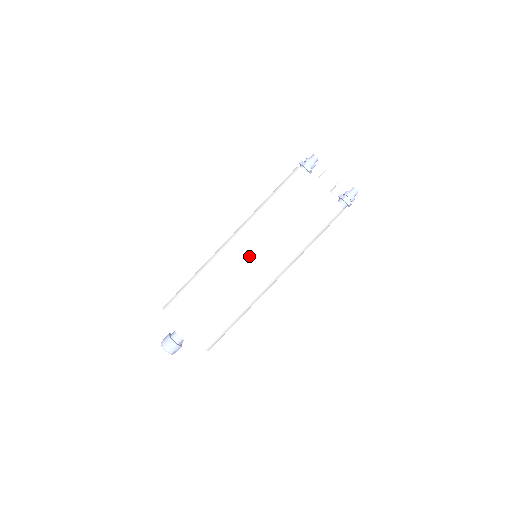
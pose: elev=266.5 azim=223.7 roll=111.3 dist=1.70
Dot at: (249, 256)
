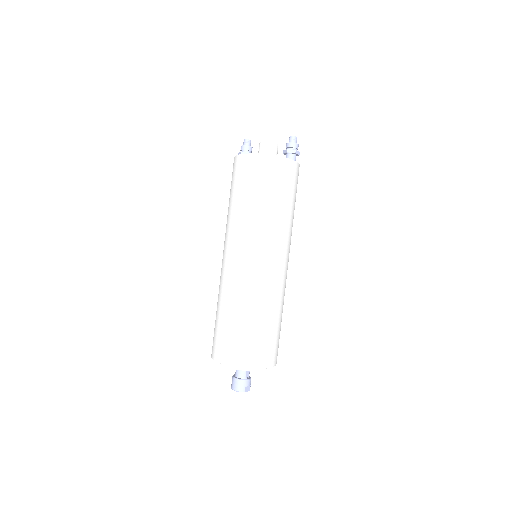
Dot at: (240, 258)
